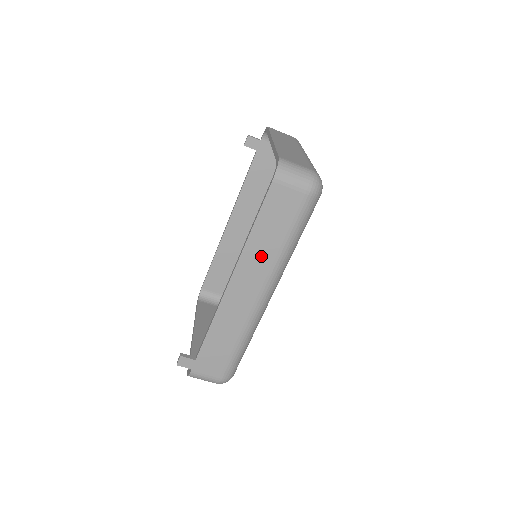
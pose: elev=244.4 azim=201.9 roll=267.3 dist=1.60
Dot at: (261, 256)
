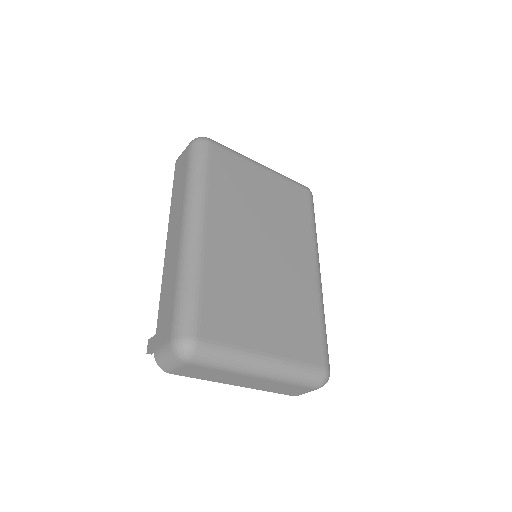
Dot at: (178, 204)
